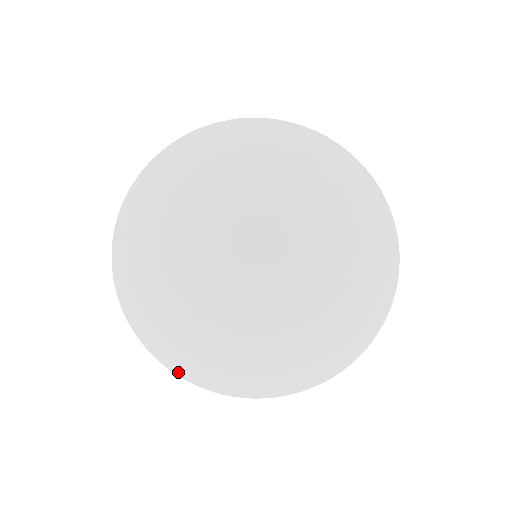
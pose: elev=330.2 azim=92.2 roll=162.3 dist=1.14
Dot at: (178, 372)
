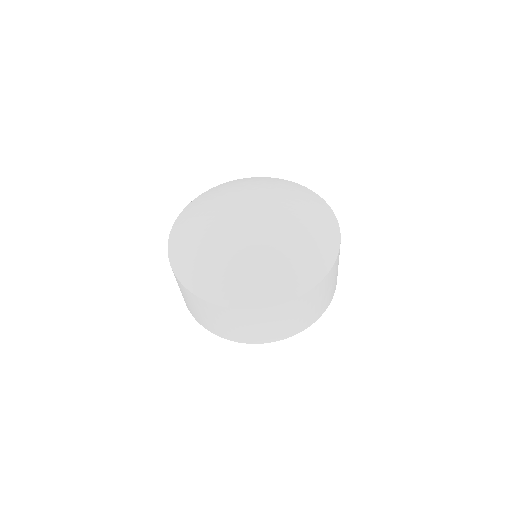
Dot at: (183, 280)
